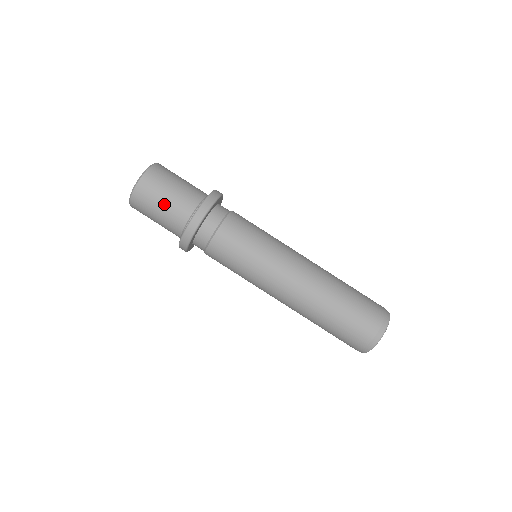
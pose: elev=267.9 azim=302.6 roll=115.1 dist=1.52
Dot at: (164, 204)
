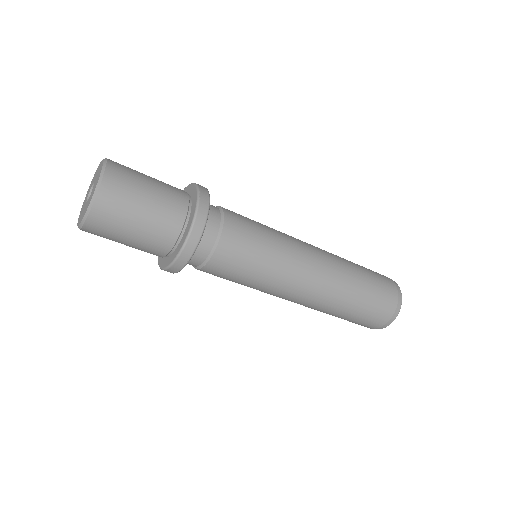
Dot at: (144, 214)
